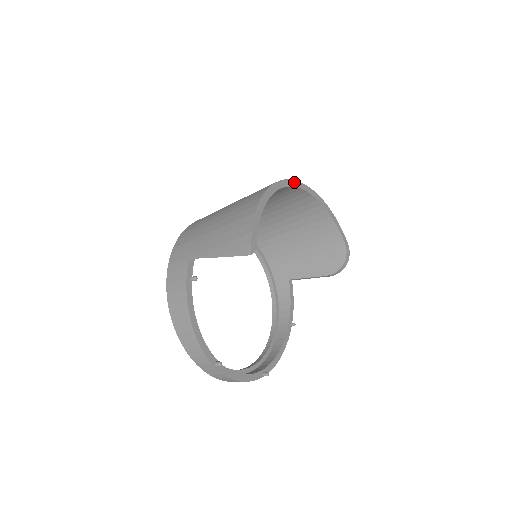
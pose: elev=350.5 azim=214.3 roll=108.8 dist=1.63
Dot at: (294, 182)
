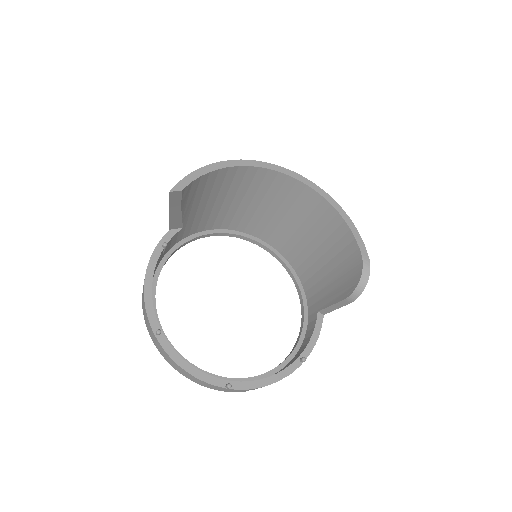
Dot at: (287, 171)
